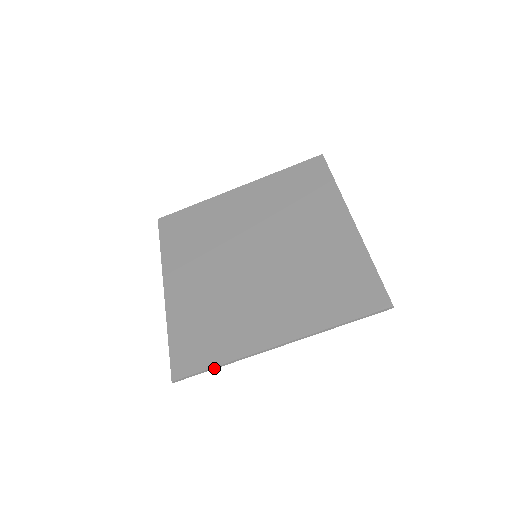
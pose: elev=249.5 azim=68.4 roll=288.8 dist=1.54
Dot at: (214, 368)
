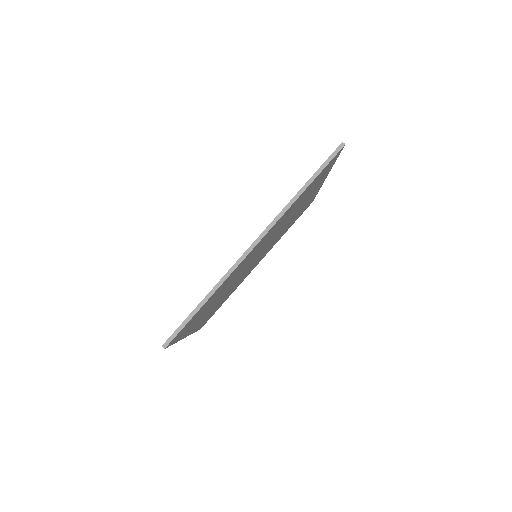
Dot at: (200, 306)
